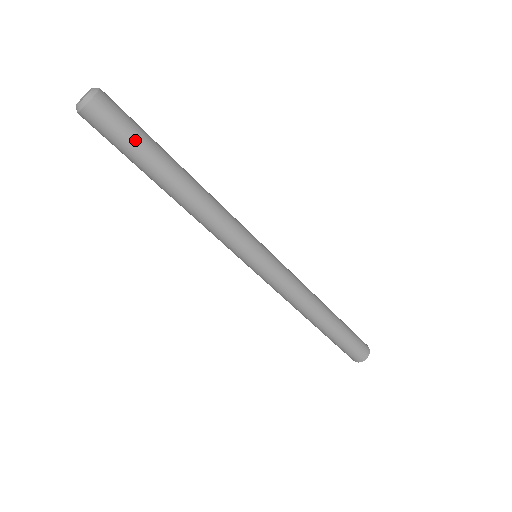
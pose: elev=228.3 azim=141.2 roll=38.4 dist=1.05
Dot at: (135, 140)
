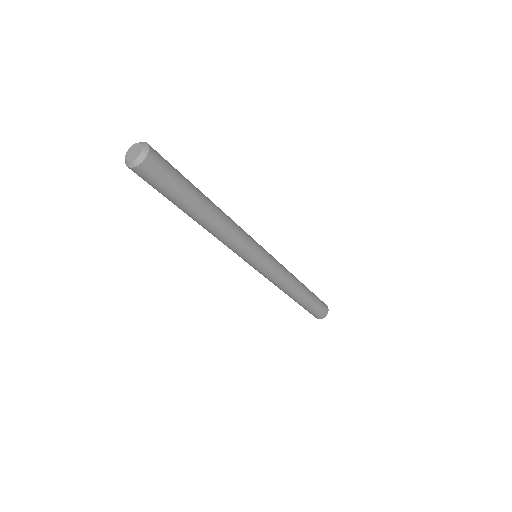
Dot at: (178, 185)
